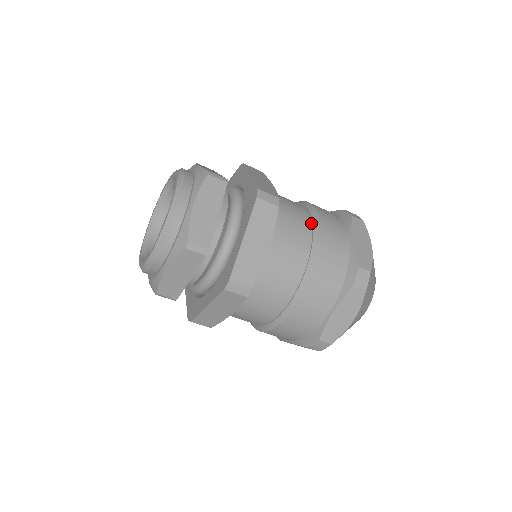
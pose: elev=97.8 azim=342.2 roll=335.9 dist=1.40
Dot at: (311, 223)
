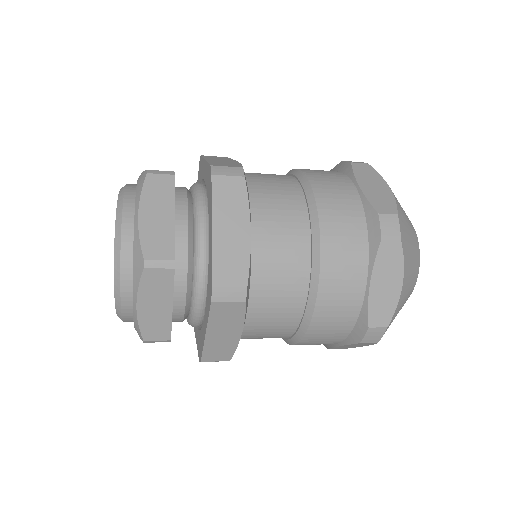
Dot at: (300, 187)
